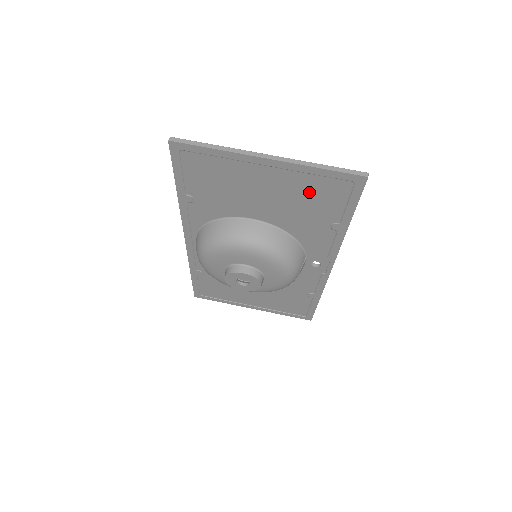
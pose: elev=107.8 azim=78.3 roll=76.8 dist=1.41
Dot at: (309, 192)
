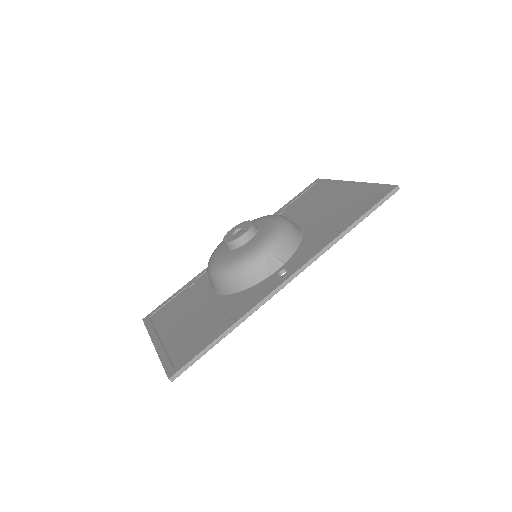
Dot at: (352, 201)
